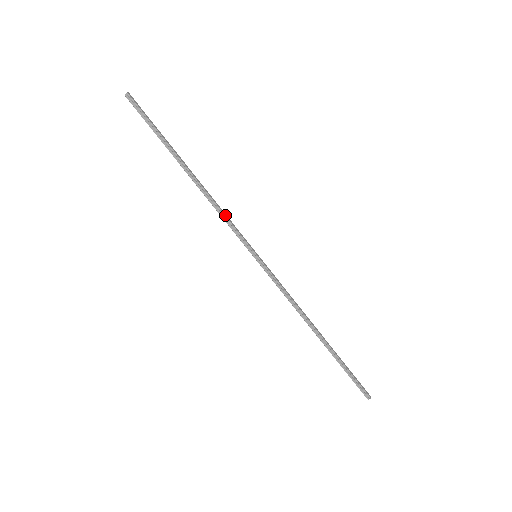
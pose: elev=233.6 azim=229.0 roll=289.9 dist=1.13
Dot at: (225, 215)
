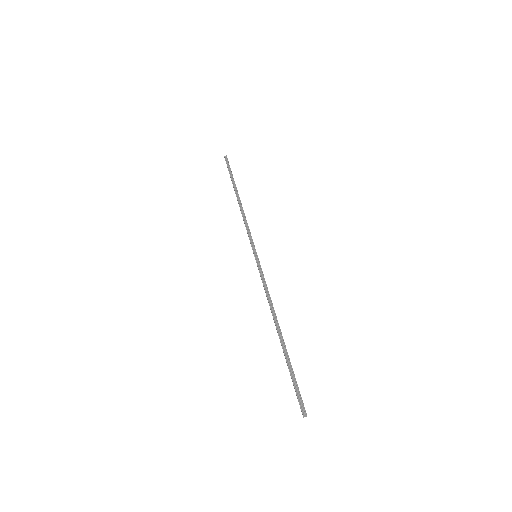
Dot at: occluded
